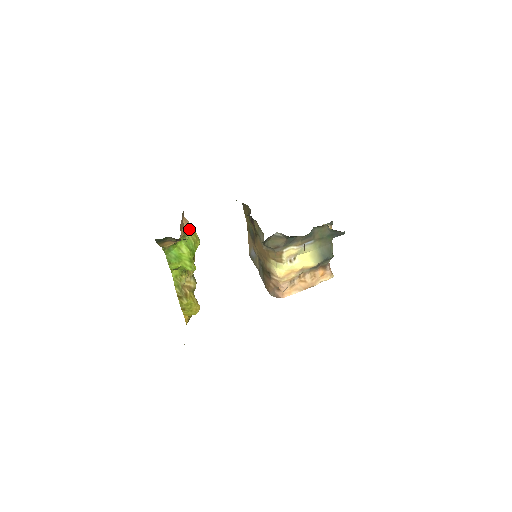
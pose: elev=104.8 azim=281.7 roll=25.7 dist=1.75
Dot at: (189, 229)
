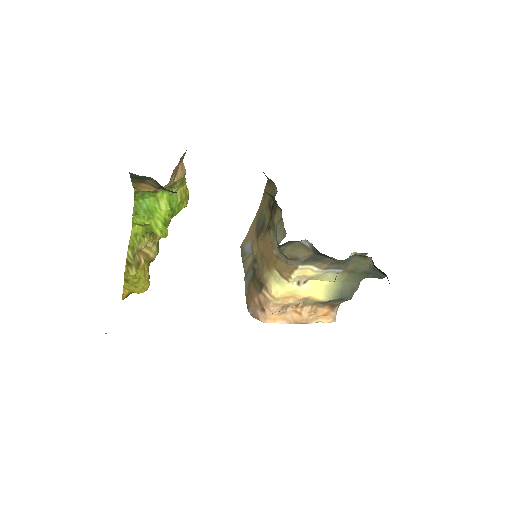
Dot at: (182, 180)
